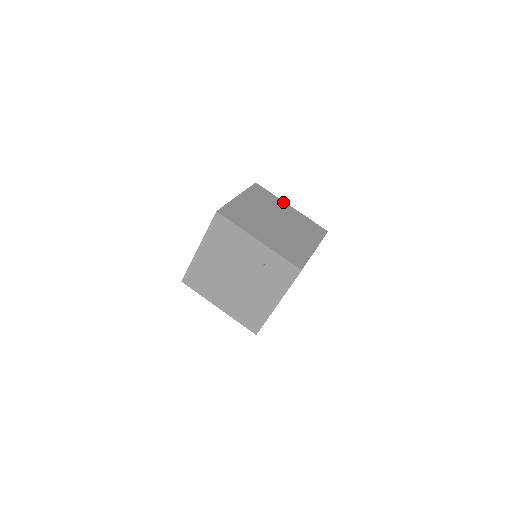
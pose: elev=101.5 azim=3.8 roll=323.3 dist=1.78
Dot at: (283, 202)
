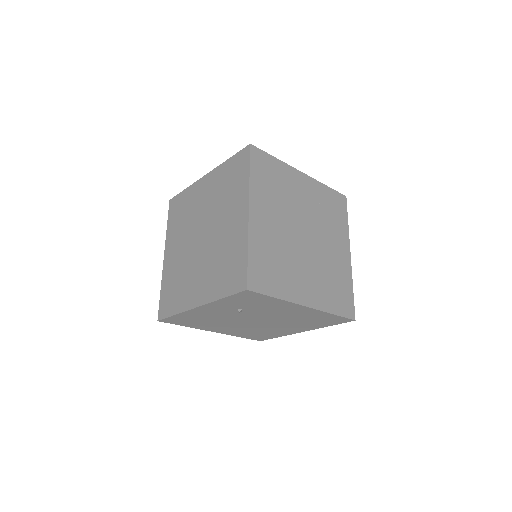
Dot at: occluded
